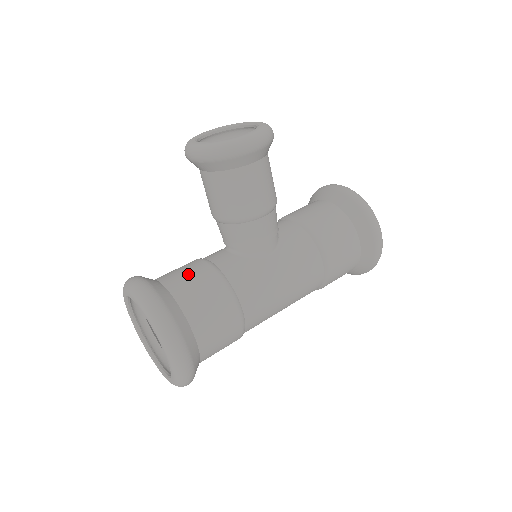
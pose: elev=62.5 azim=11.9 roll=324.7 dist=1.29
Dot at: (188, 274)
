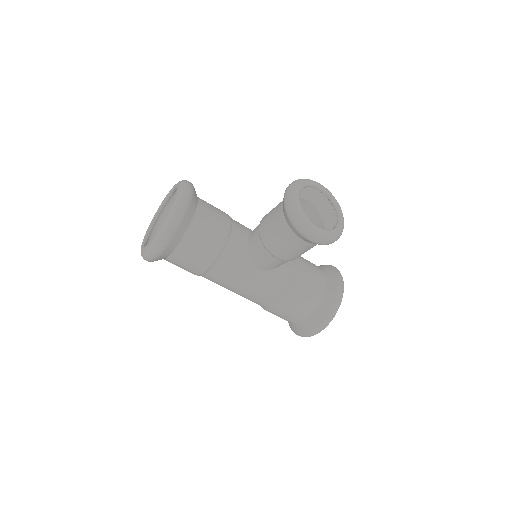
Dot at: (212, 225)
